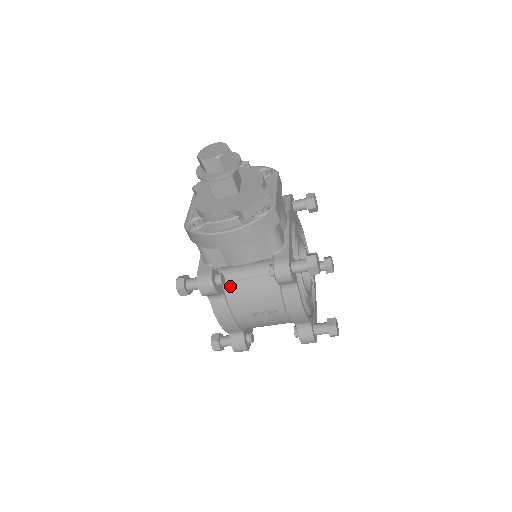
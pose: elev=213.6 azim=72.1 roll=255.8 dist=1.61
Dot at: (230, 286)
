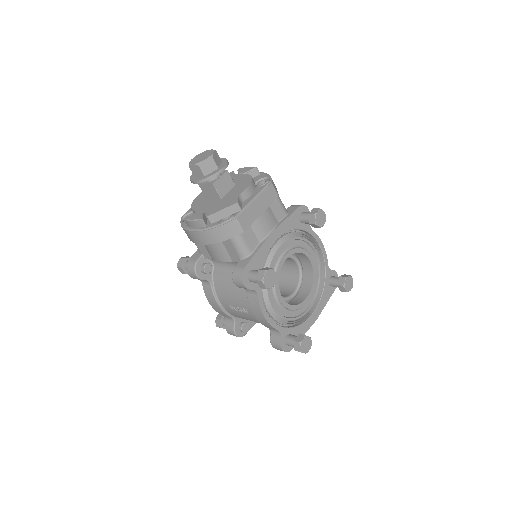
Dot at: (217, 276)
